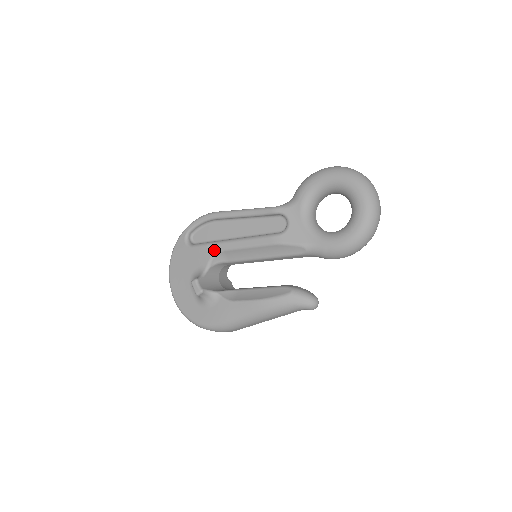
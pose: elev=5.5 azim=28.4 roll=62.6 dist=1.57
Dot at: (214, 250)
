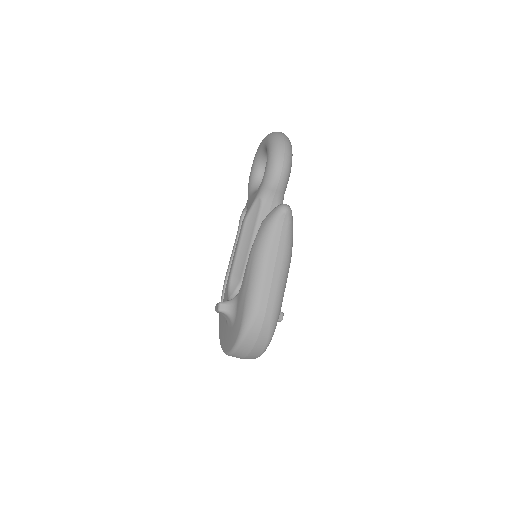
Dot at: (228, 284)
